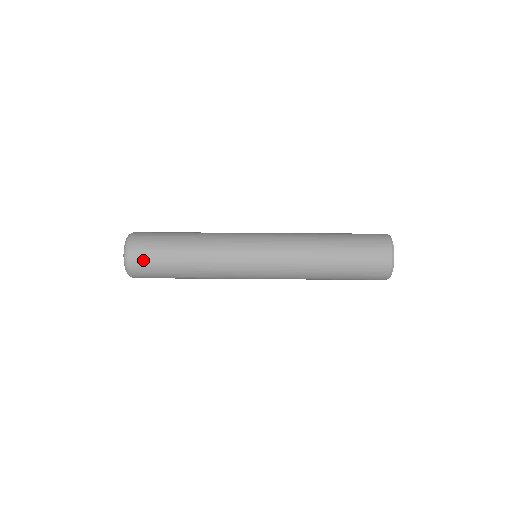
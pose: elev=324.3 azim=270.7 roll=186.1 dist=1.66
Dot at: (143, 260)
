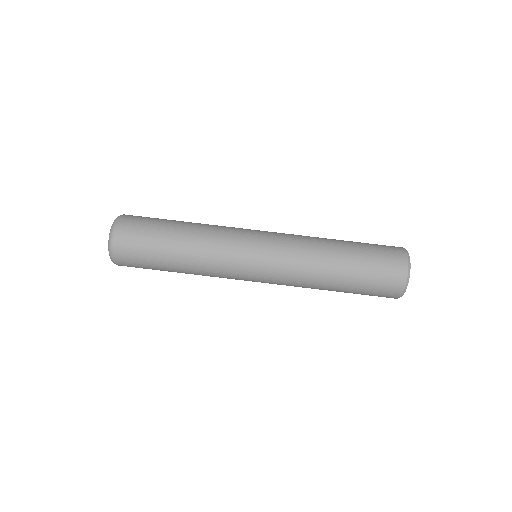
Dot at: occluded
